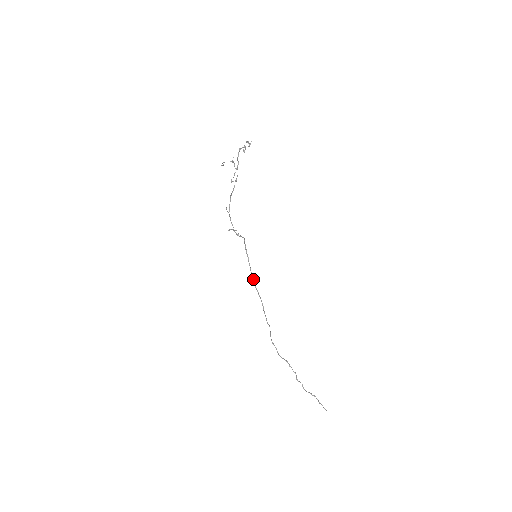
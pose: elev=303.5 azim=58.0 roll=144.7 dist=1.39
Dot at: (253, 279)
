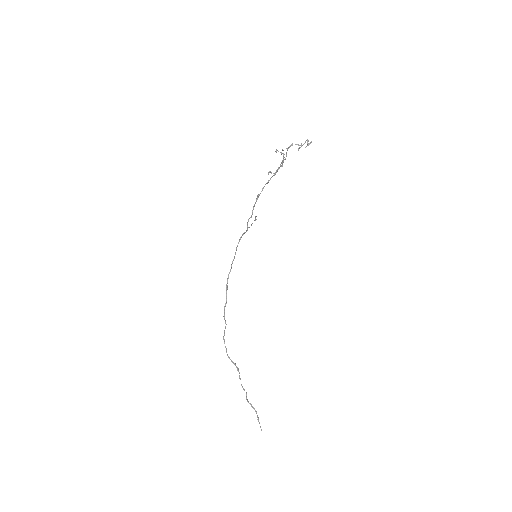
Dot at: occluded
